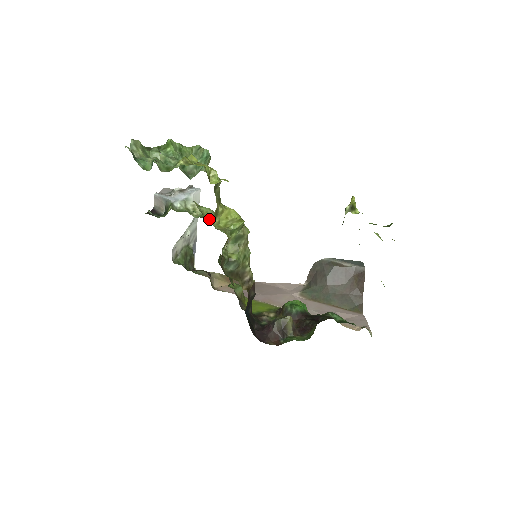
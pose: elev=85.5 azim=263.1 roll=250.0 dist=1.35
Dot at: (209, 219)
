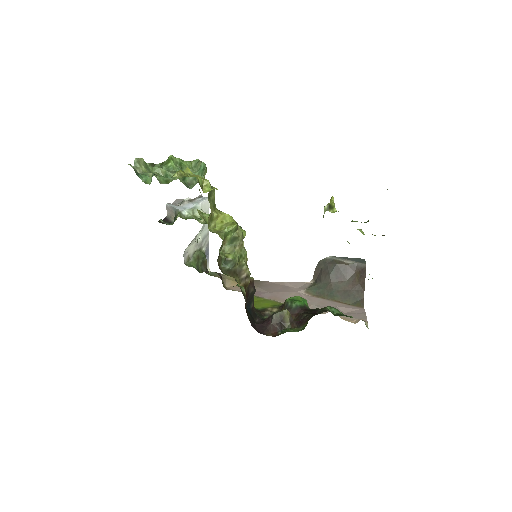
Dot at: occluded
